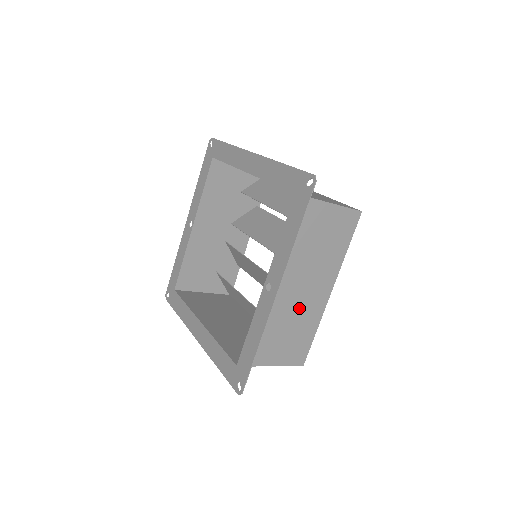
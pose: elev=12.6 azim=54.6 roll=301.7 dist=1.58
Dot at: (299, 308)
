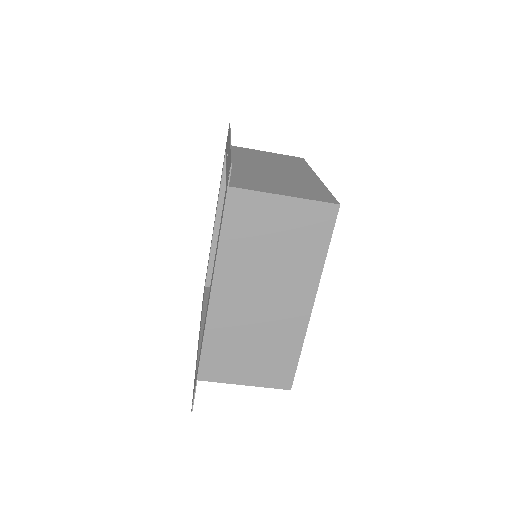
Dot at: (284, 176)
